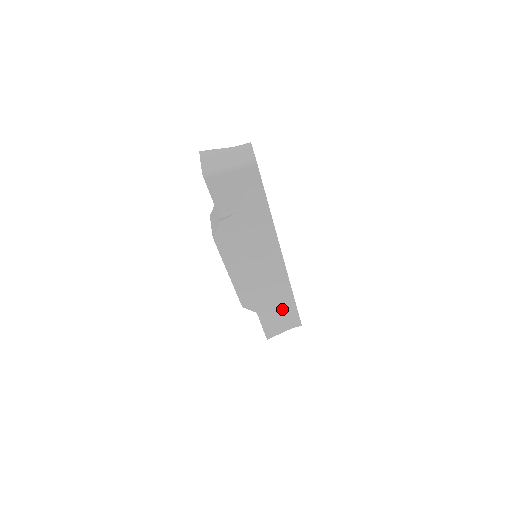
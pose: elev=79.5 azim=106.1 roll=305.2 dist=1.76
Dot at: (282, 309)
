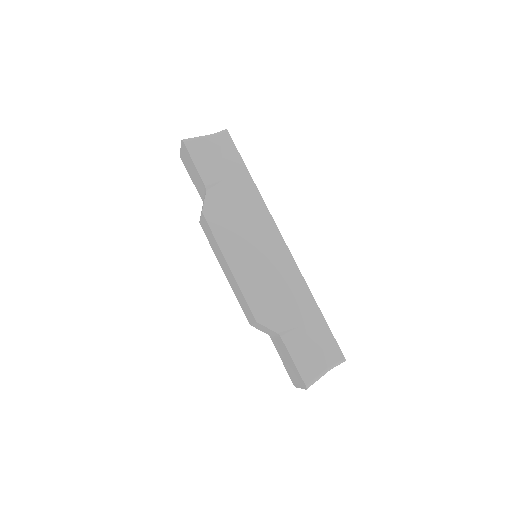
Dot at: (308, 325)
